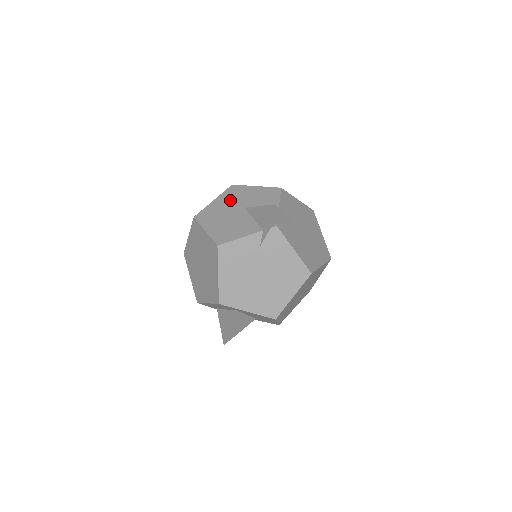
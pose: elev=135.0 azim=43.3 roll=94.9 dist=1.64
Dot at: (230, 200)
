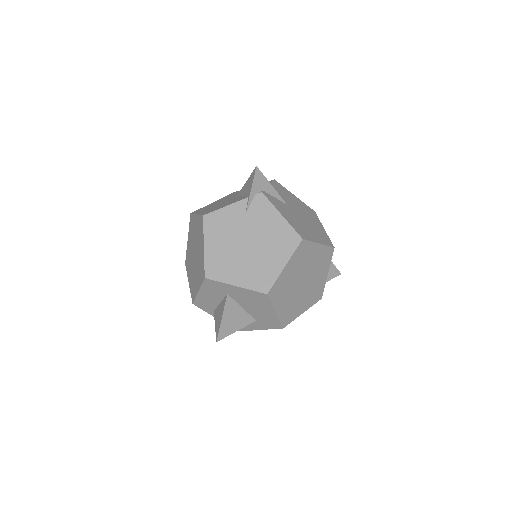
Dot at: (226, 198)
